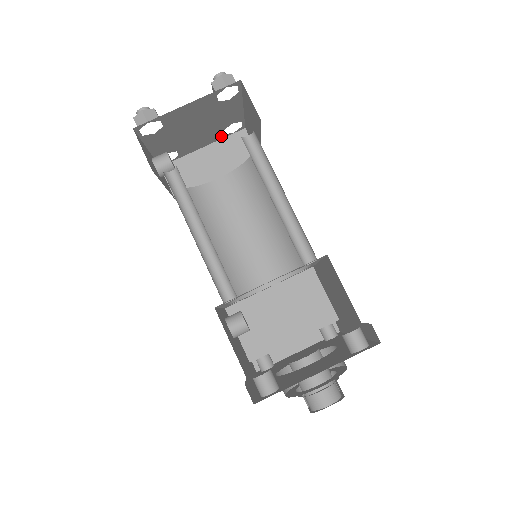
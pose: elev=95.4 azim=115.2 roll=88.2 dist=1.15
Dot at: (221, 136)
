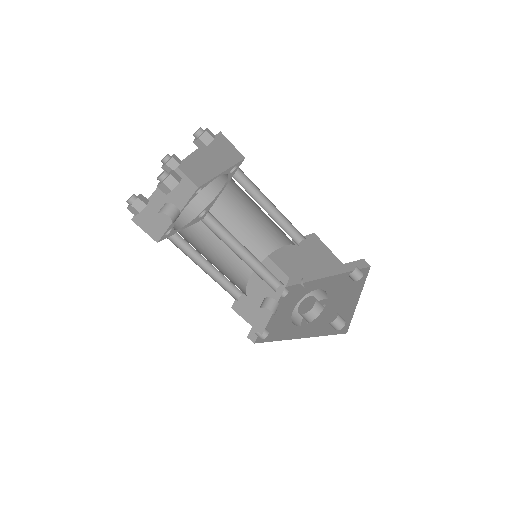
Dot at: occluded
